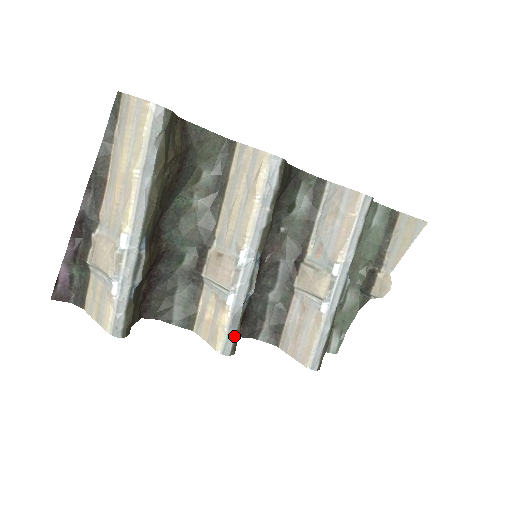
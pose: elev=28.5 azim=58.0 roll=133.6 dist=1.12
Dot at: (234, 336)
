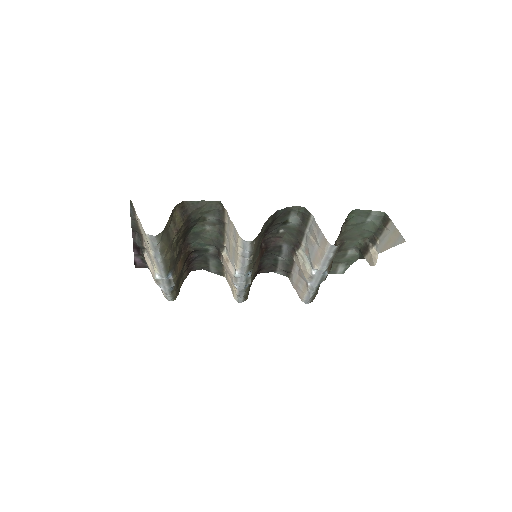
Dot at: (243, 297)
